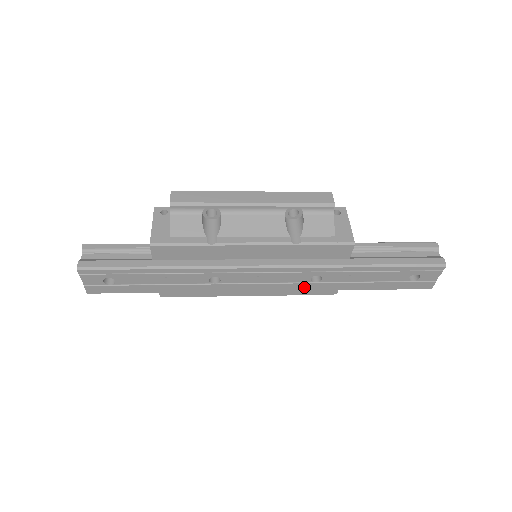
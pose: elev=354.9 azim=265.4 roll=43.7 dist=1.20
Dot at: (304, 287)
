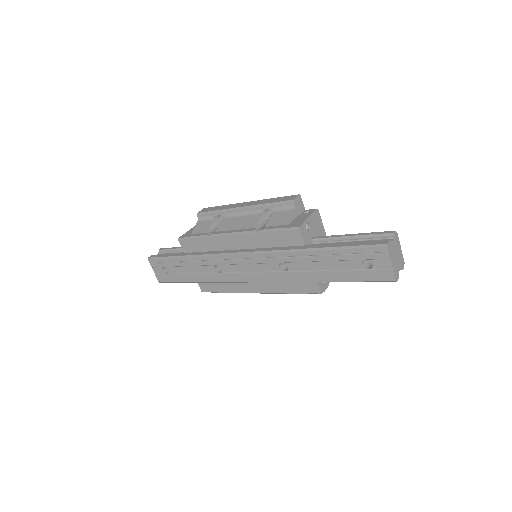
Dot at: (279, 277)
